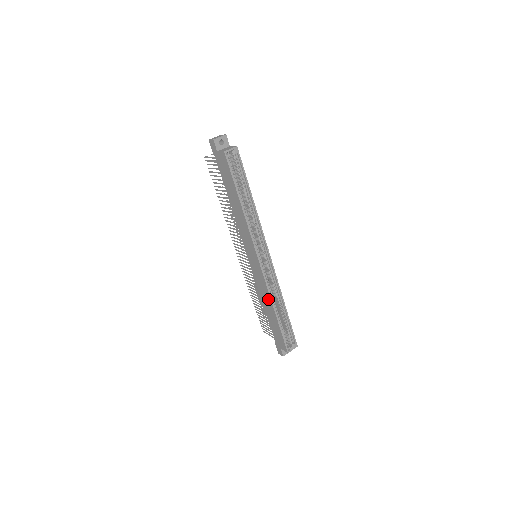
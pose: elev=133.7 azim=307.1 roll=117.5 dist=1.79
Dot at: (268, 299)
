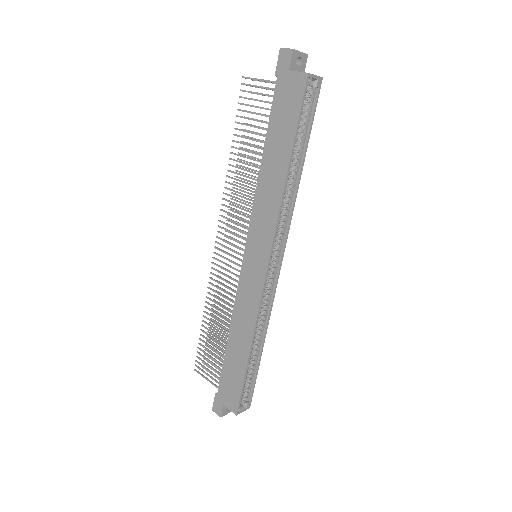
Dot at: (248, 326)
